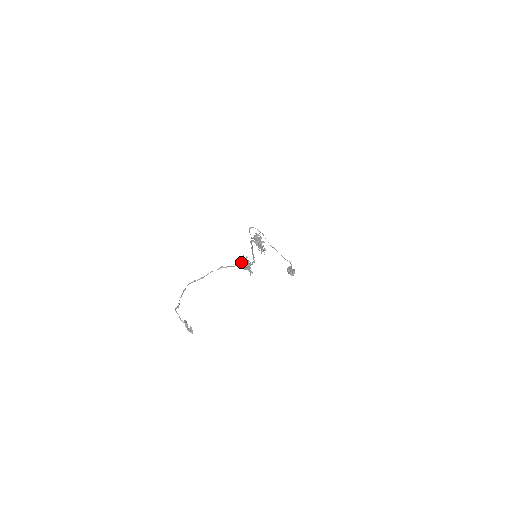
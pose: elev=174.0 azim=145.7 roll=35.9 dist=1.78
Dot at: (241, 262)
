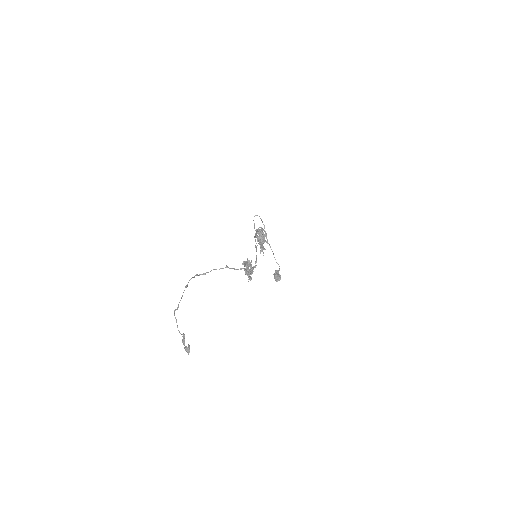
Dot at: (245, 266)
